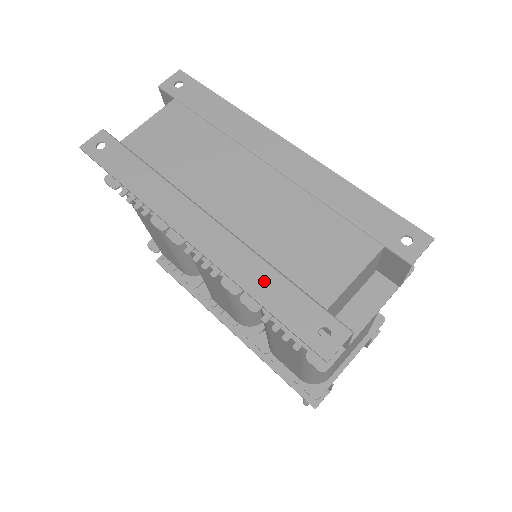
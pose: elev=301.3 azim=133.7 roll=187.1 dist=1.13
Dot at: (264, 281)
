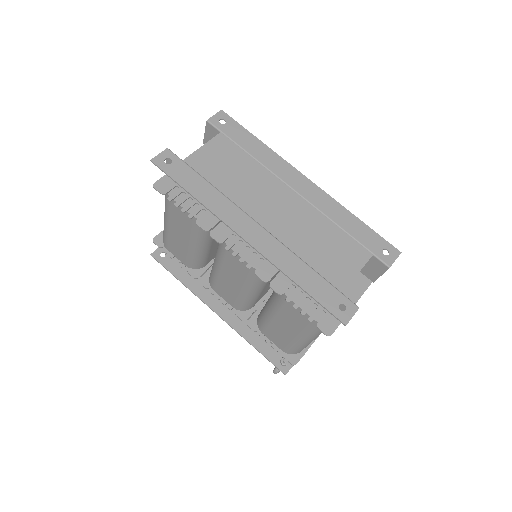
Dot at: (301, 272)
